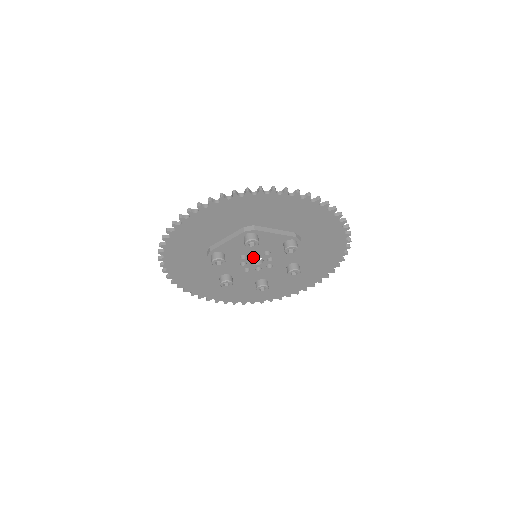
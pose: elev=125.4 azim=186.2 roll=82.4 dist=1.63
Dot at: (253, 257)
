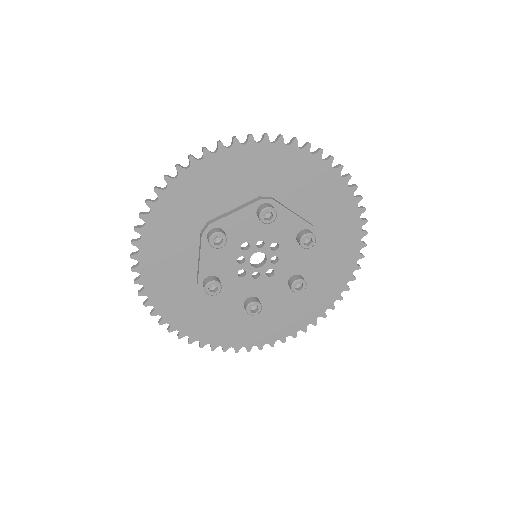
Dot at: (256, 250)
